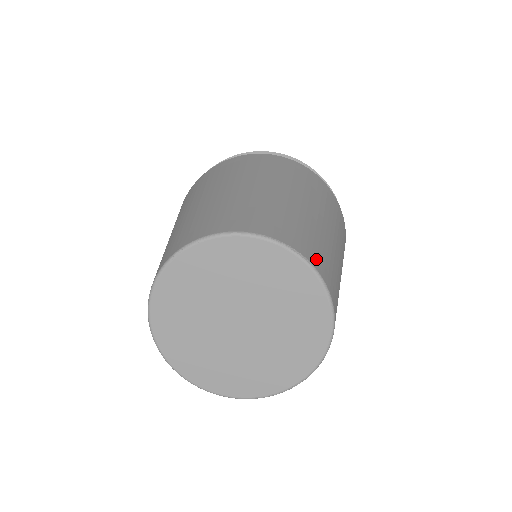
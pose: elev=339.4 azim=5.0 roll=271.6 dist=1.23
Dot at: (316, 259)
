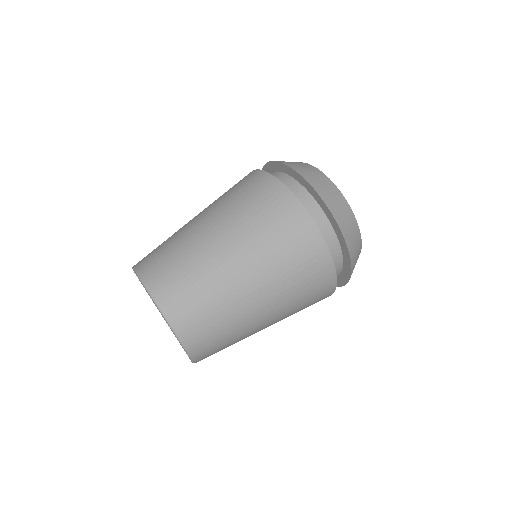
Dot at: (193, 336)
